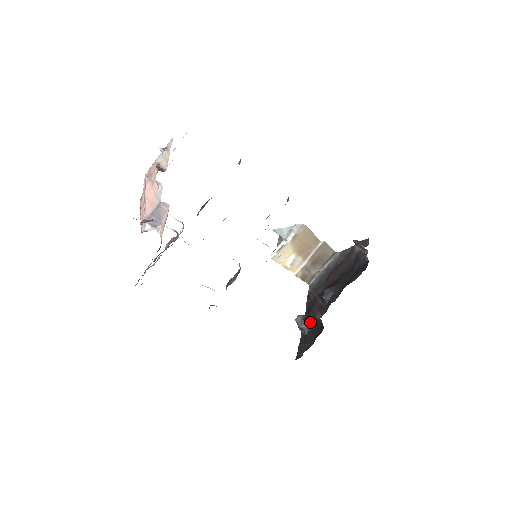
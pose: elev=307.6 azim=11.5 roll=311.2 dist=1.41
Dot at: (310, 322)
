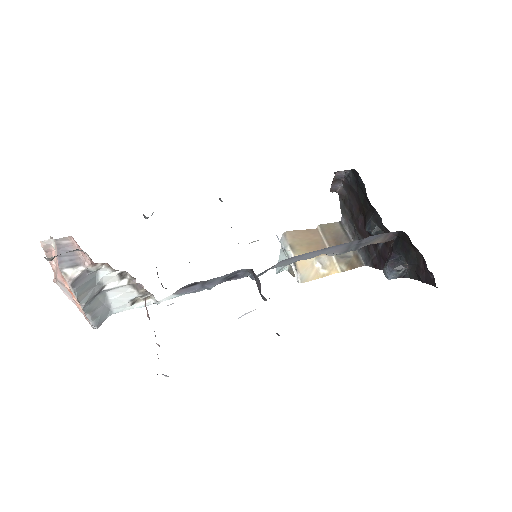
Dot at: (394, 256)
